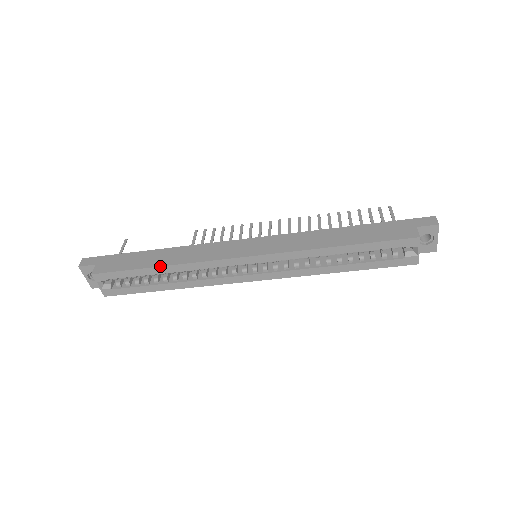
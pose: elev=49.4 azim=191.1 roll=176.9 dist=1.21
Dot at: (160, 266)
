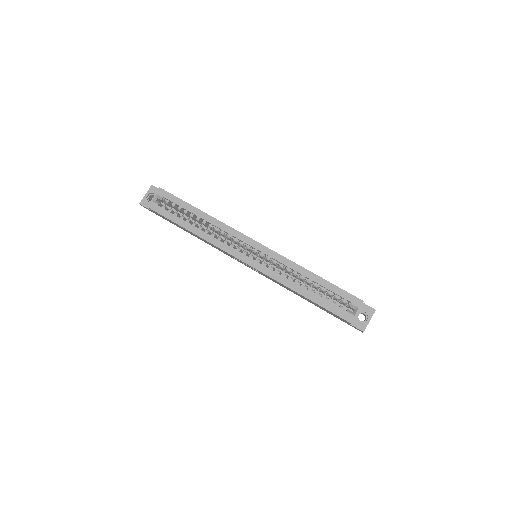
Dot at: occluded
